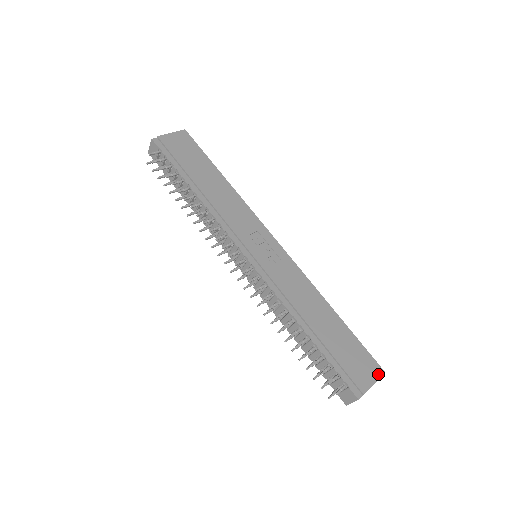
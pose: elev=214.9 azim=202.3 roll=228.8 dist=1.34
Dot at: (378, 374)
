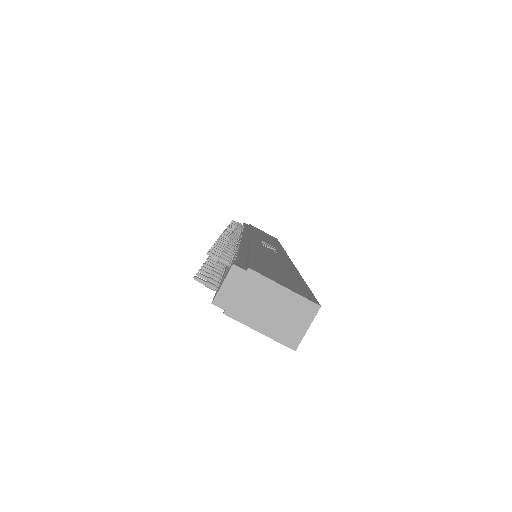
Dot at: (304, 295)
